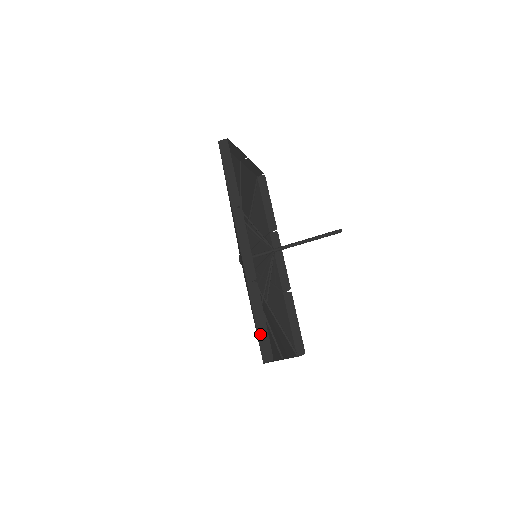
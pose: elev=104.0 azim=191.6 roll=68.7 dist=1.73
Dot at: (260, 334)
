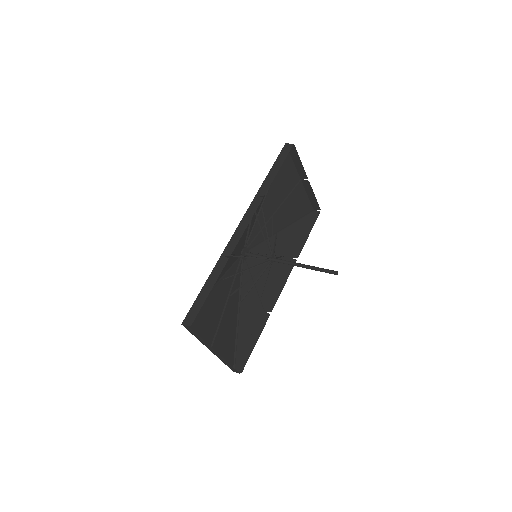
Dot at: (198, 299)
